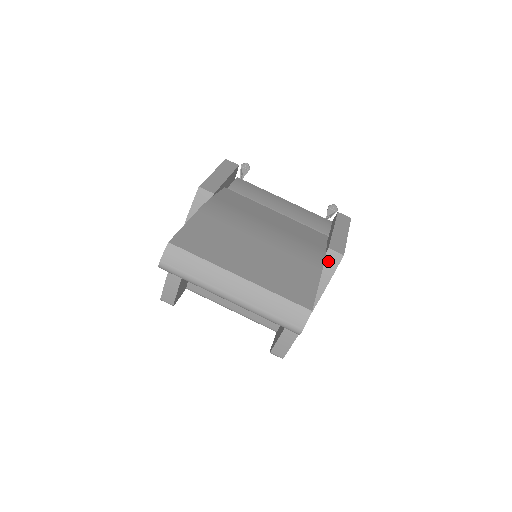
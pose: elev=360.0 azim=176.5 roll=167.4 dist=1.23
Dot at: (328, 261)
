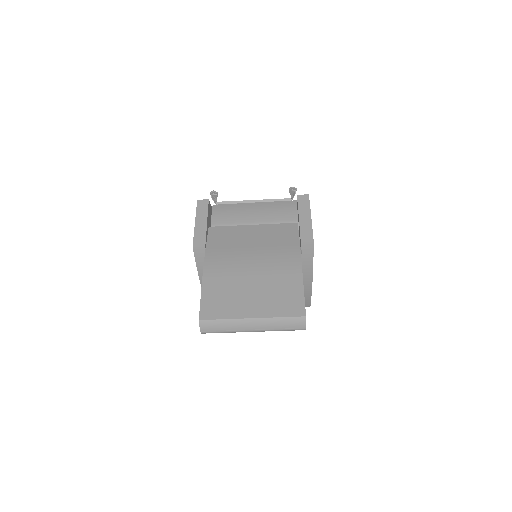
Dot at: (305, 250)
